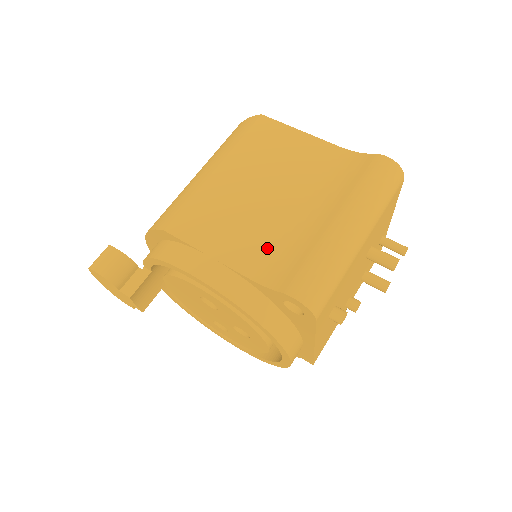
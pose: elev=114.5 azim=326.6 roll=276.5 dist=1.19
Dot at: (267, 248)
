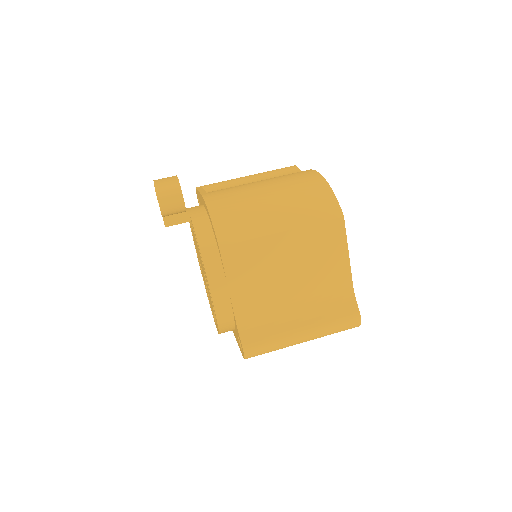
Dot at: (259, 308)
